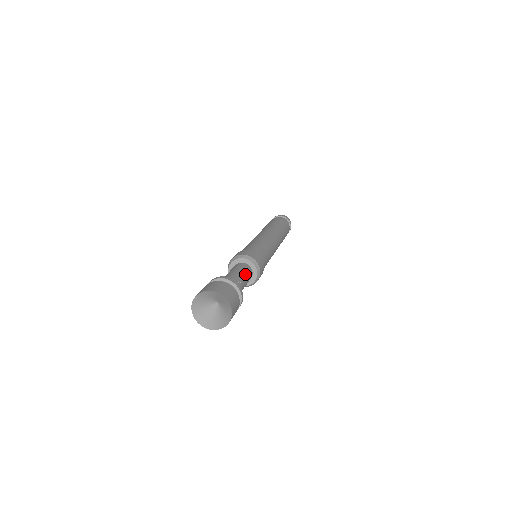
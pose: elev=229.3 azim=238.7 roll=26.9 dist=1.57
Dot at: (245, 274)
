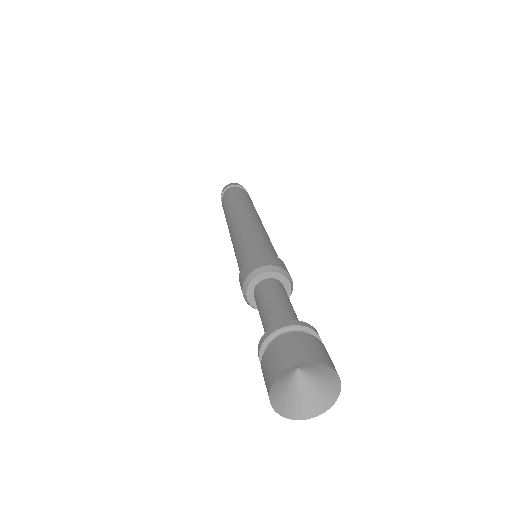
Dot at: occluded
